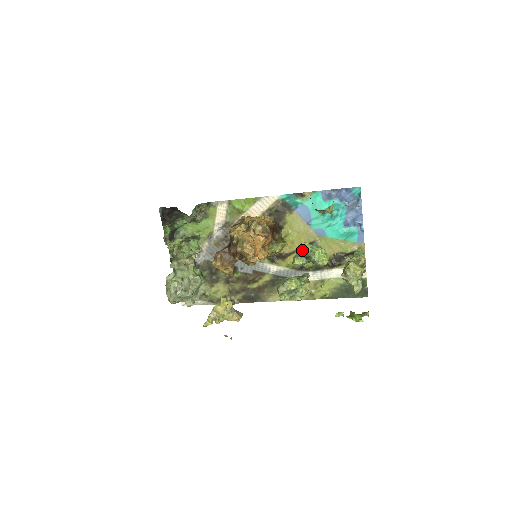
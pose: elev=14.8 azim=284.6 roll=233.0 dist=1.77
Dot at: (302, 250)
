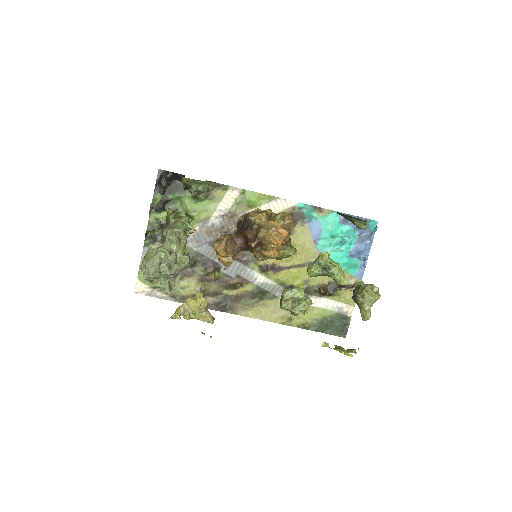
Dot at: (325, 258)
